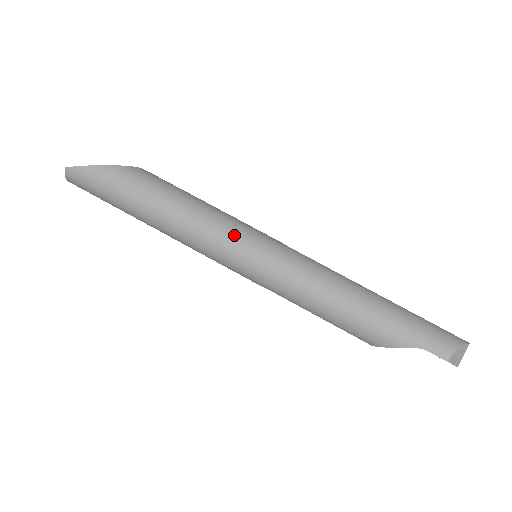
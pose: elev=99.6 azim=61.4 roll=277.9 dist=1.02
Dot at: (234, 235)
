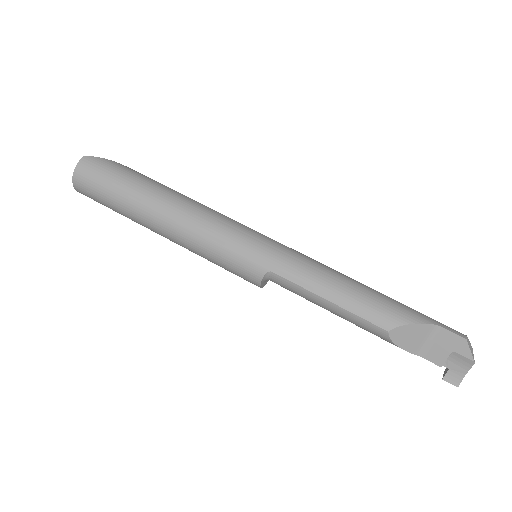
Dot at: occluded
